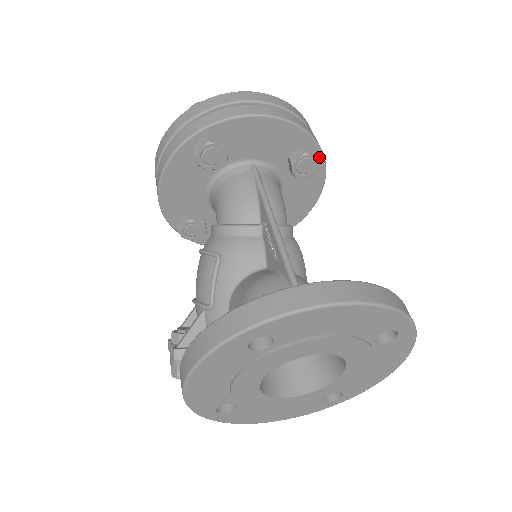
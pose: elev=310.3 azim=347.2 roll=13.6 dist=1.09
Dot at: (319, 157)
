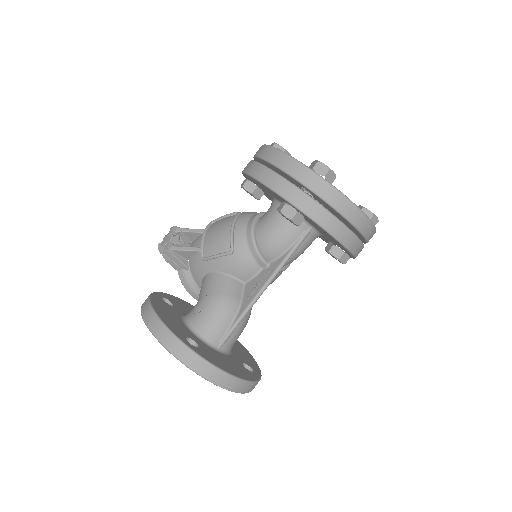
Dot at: (350, 256)
